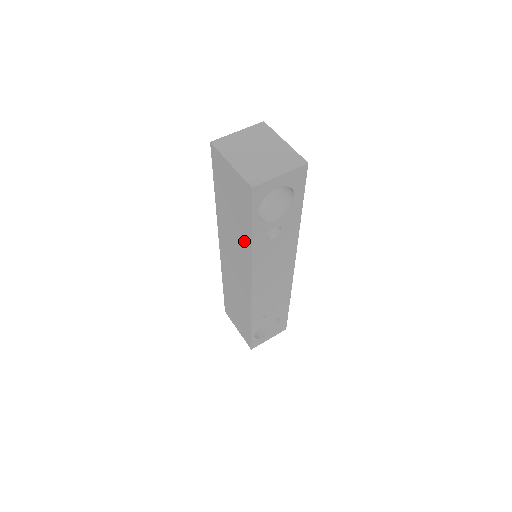
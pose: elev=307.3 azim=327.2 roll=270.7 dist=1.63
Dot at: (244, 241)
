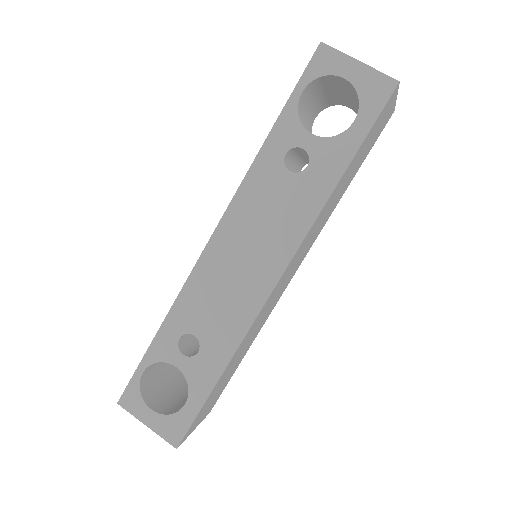
Dot at: occluded
